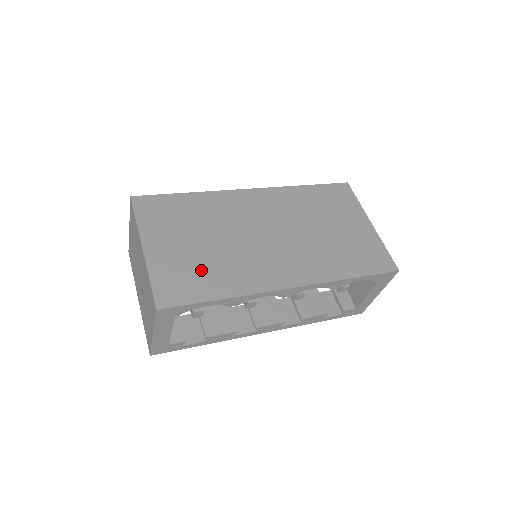
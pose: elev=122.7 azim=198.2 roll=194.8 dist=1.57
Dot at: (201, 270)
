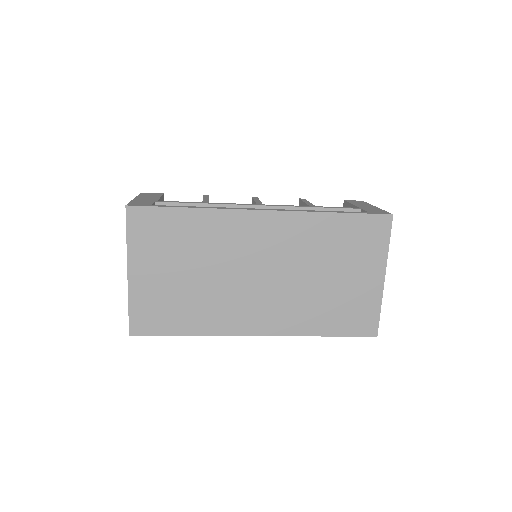
Dot at: (177, 305)
